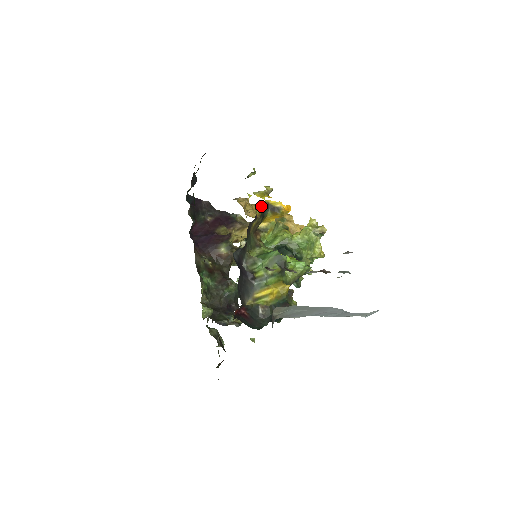
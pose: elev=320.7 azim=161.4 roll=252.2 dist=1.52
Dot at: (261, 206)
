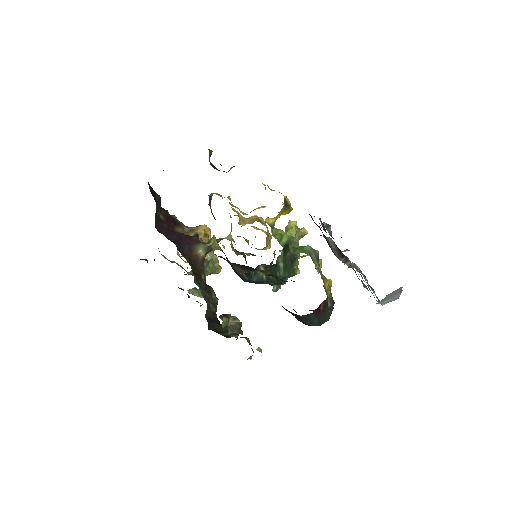
Dot at: occluded
